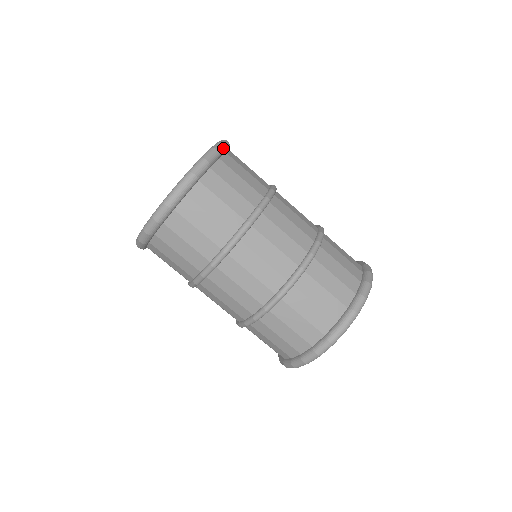
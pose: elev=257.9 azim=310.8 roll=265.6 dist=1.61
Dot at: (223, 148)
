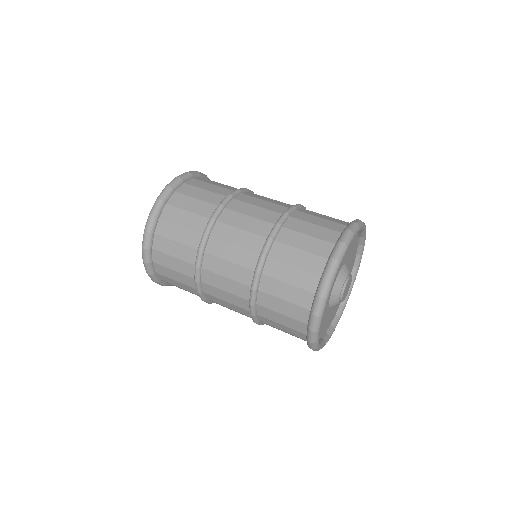
Dot at: occluded
